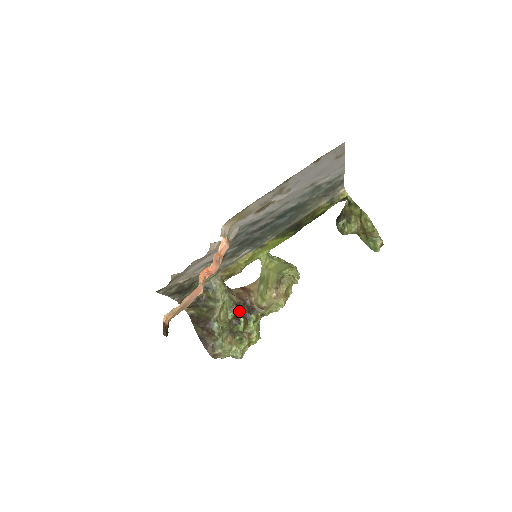
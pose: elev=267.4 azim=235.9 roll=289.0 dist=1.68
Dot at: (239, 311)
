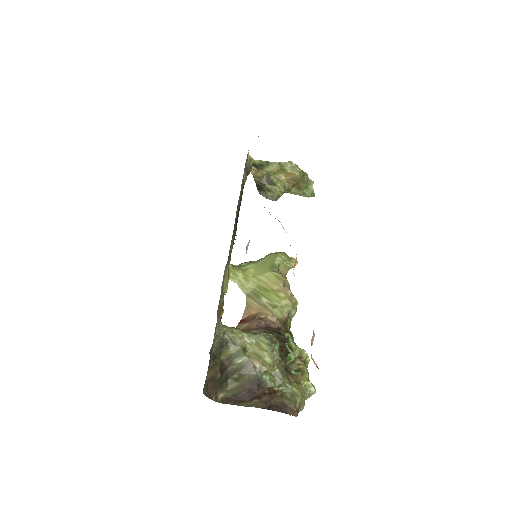
Dot at: occluded
